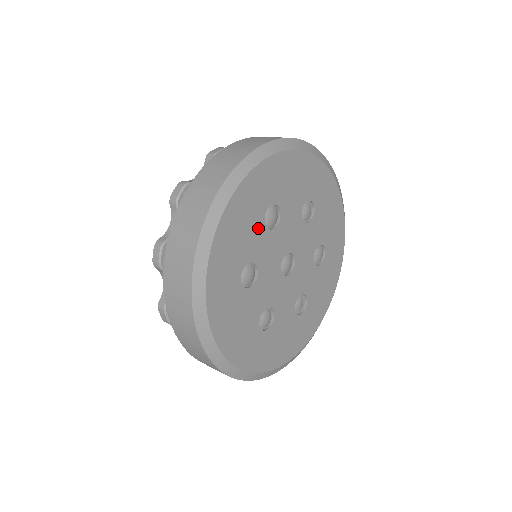
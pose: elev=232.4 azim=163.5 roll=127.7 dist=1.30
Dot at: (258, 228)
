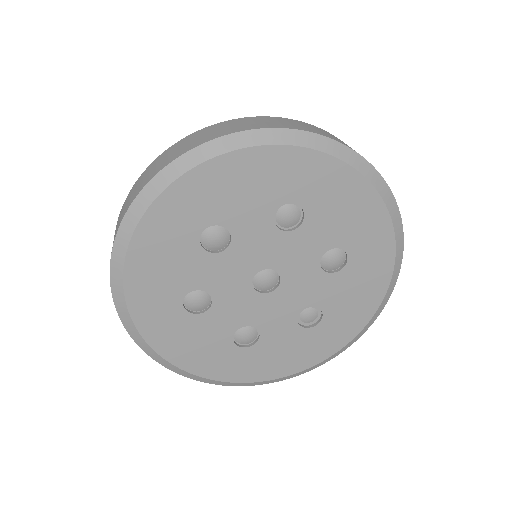
Dot at: (193, 256)
